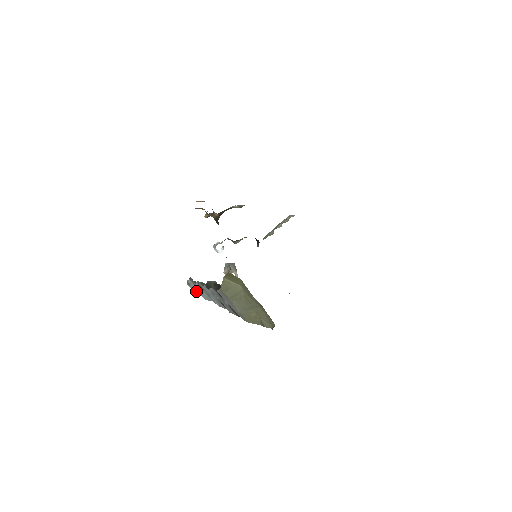
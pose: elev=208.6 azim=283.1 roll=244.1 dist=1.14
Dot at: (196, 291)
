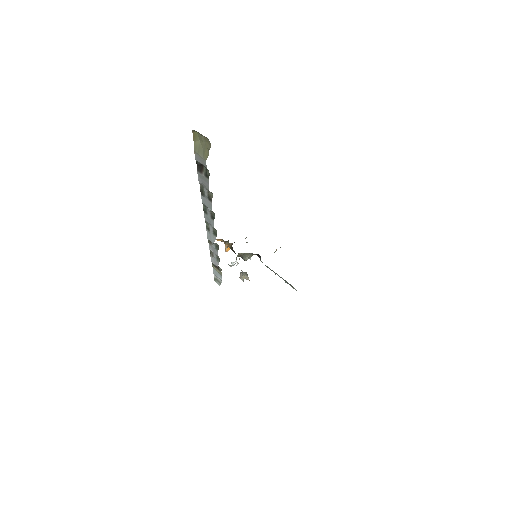
Dot at: (215, 264)
